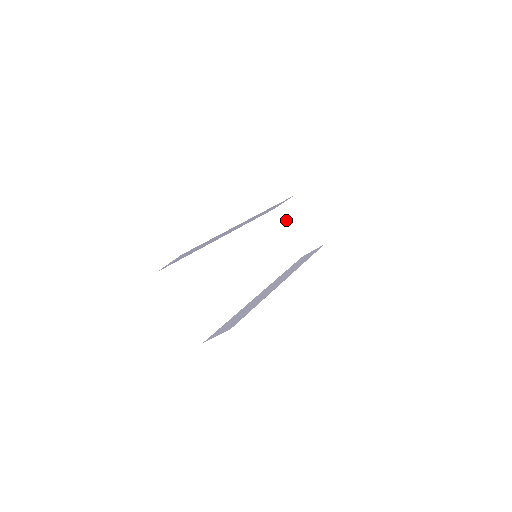
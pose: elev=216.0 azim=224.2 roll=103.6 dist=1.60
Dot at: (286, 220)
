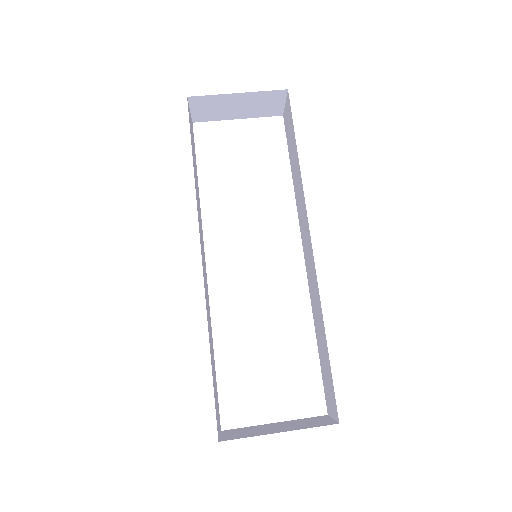
Dot at: (218, 116)
